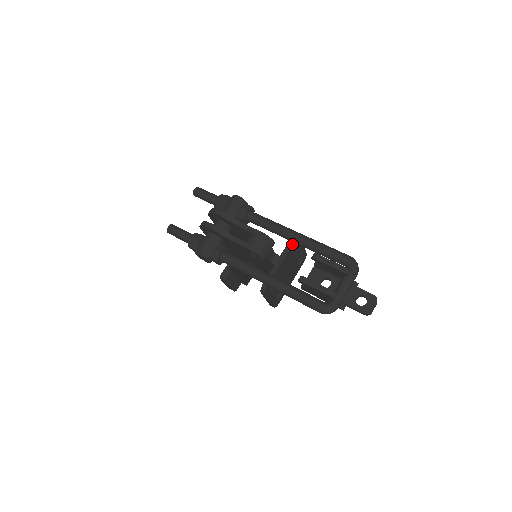
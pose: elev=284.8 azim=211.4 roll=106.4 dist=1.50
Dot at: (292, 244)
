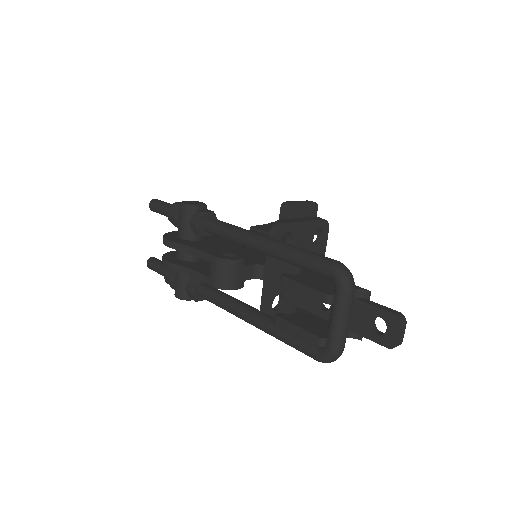
Dot at: occluded
